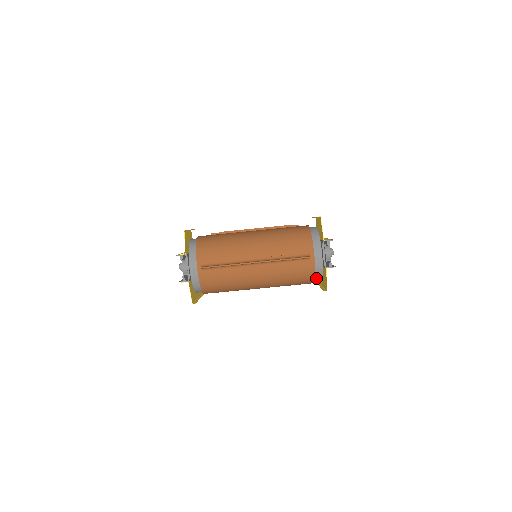
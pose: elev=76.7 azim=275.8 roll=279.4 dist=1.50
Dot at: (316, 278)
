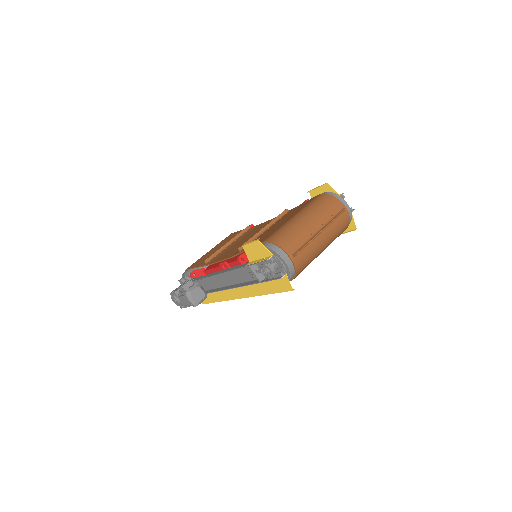
Dot at: (348, 224)
